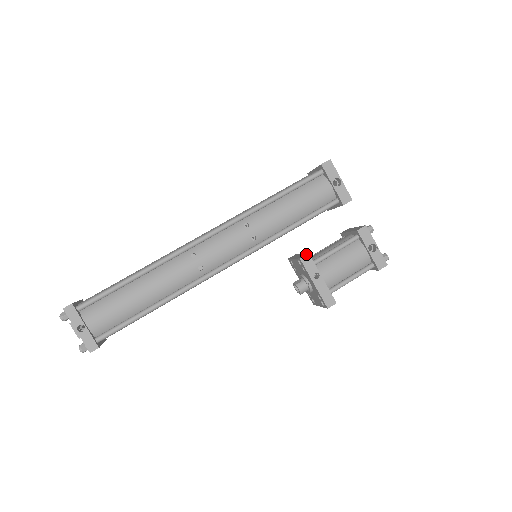
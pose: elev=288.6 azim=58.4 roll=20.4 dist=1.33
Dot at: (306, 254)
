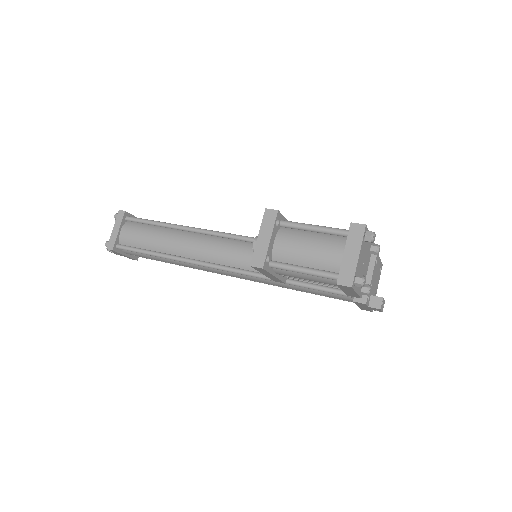
Dot at: occluded
